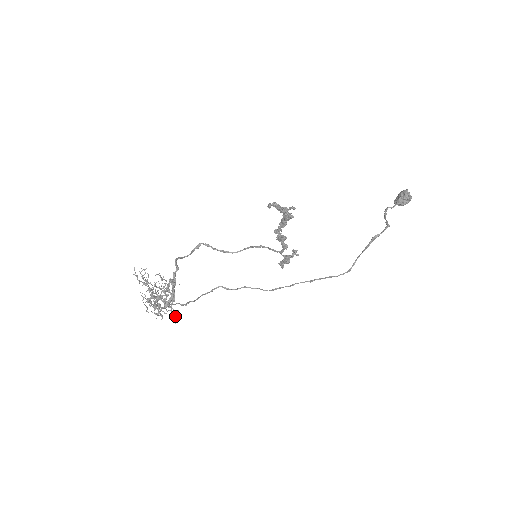
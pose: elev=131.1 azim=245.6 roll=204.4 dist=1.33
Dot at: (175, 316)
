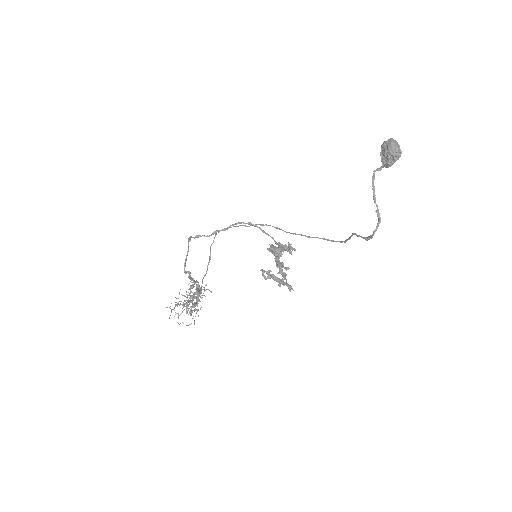
Dot at: (207, 289)
